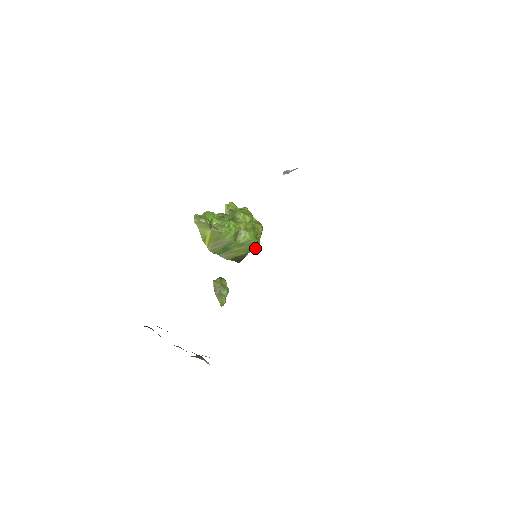
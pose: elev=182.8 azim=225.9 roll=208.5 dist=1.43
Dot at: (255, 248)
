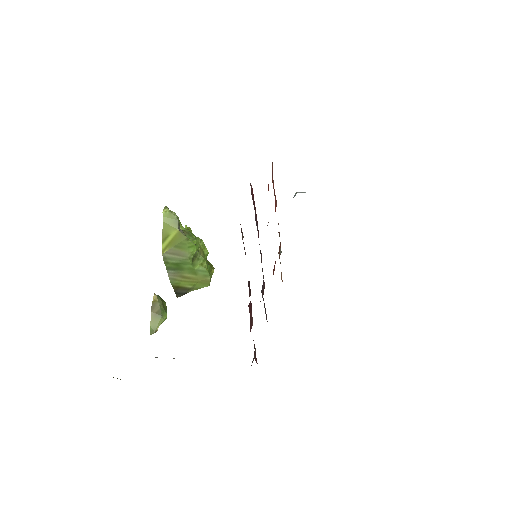
Dot at: (203, 287)
